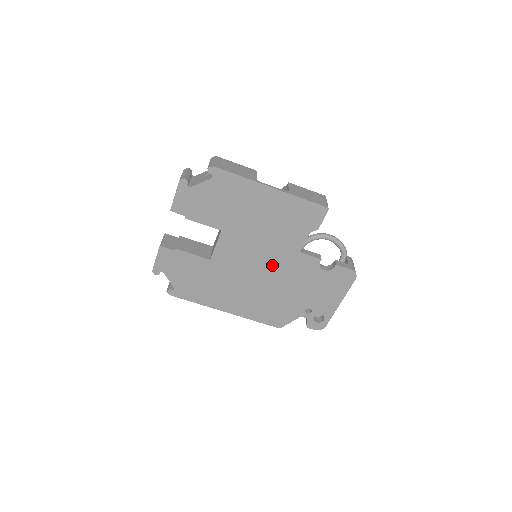
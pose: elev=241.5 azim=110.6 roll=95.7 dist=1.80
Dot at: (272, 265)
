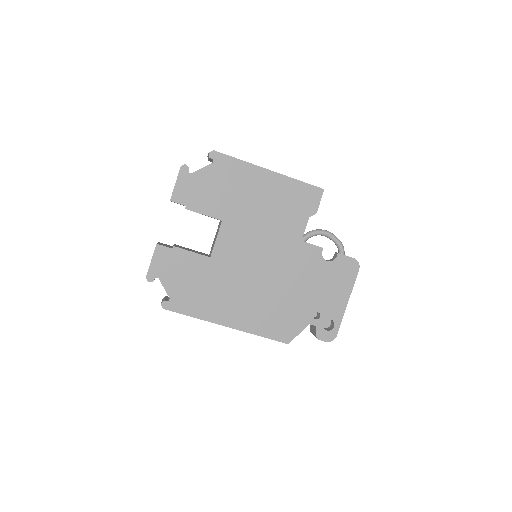
Dot at: (275, 259)
